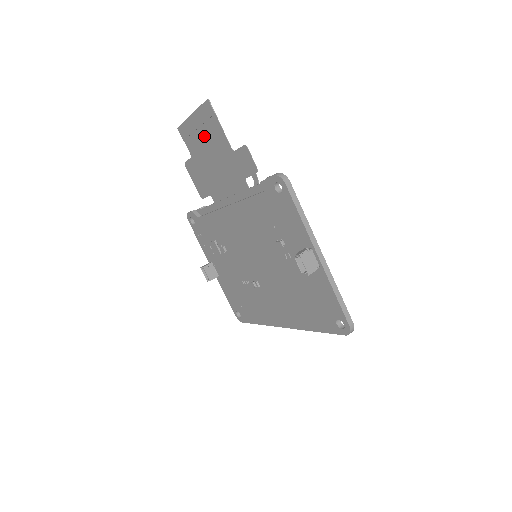
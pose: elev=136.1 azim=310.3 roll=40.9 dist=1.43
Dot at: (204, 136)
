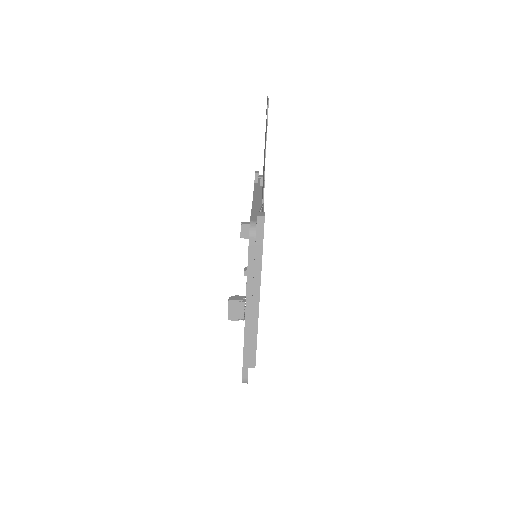
Dot at: (266, 126)
